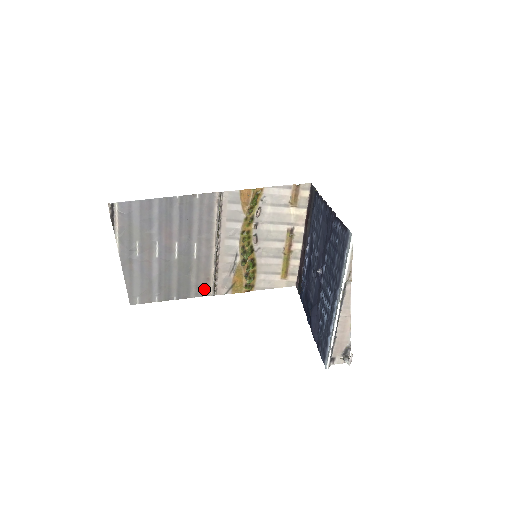
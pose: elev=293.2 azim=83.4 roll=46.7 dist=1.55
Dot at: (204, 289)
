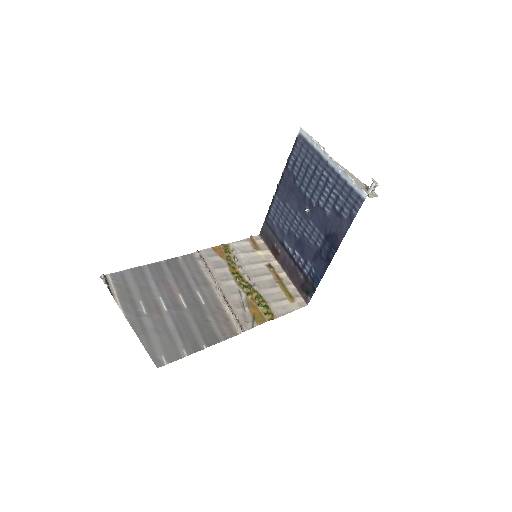
Dot at: (229, 330)
